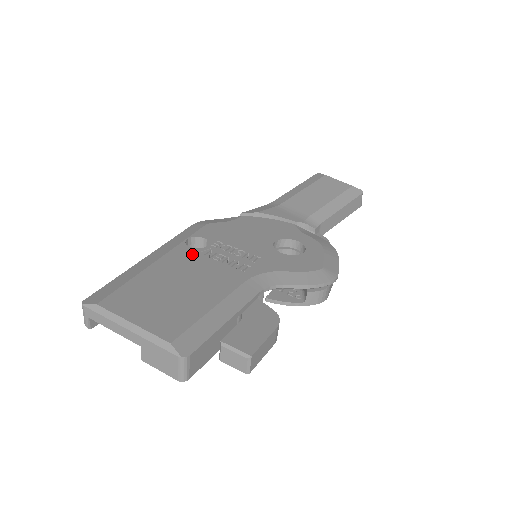
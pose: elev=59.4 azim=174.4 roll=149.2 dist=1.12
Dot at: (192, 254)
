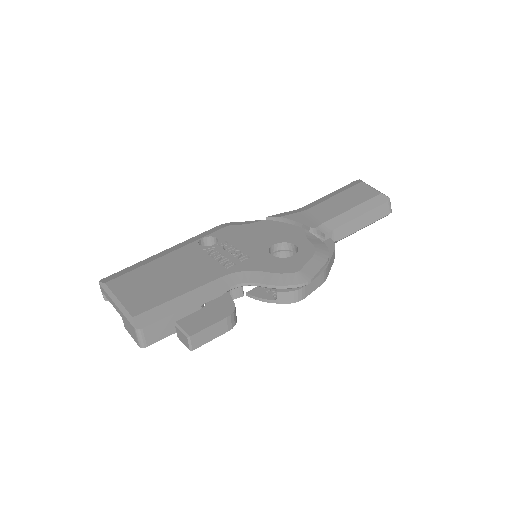
Dot at: (197, 251)
